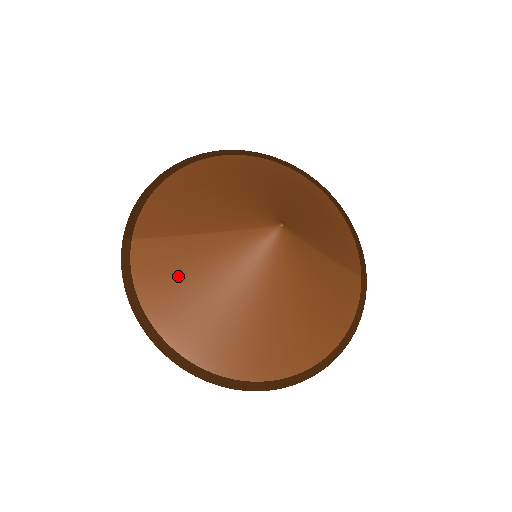
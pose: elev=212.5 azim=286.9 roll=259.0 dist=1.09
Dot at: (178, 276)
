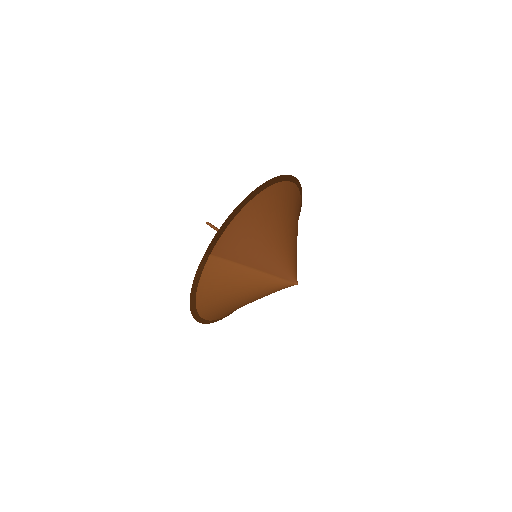
Dot at: (227, 287)
